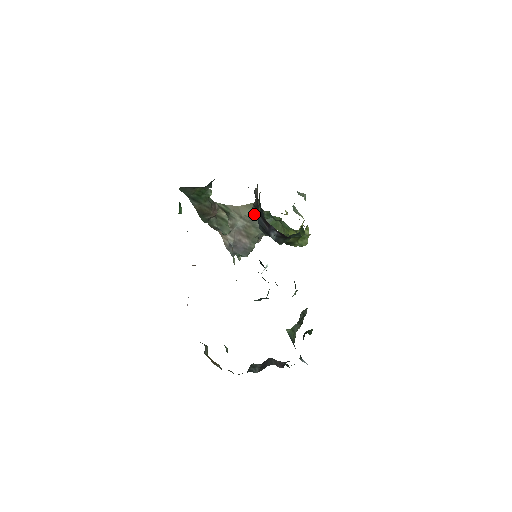
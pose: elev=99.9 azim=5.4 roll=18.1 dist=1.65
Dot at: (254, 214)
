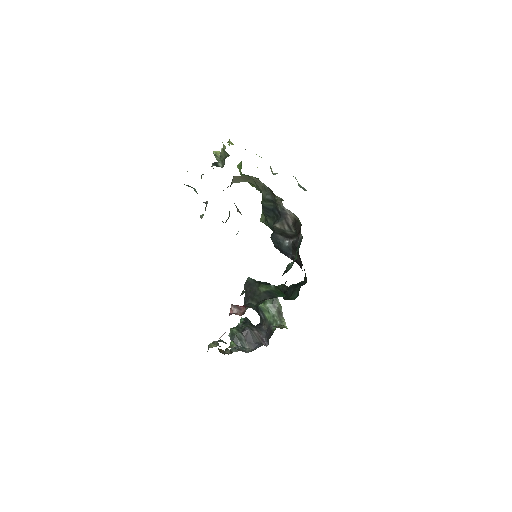
Dot at: (243, 181)
